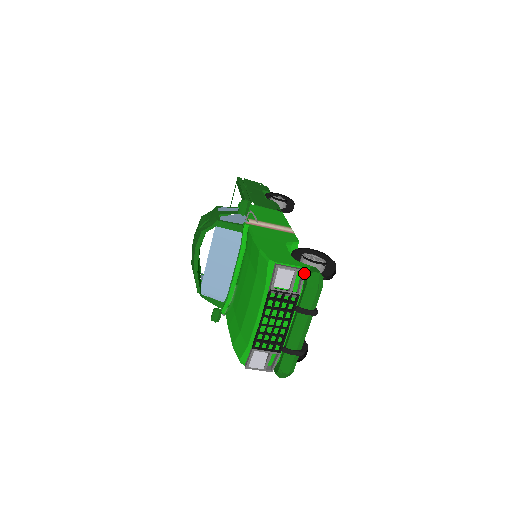
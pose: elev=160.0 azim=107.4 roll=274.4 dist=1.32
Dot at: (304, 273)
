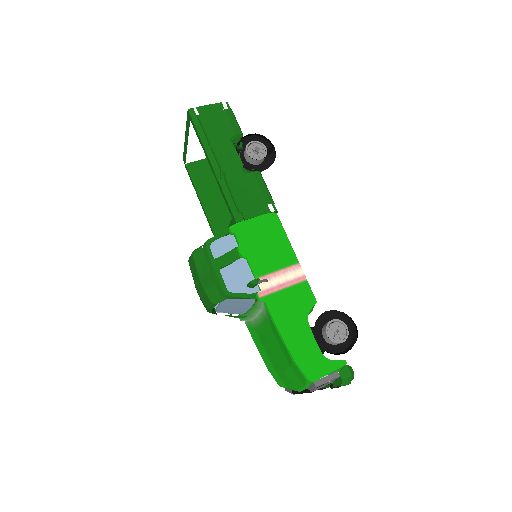
Dot at: (338, 377)
